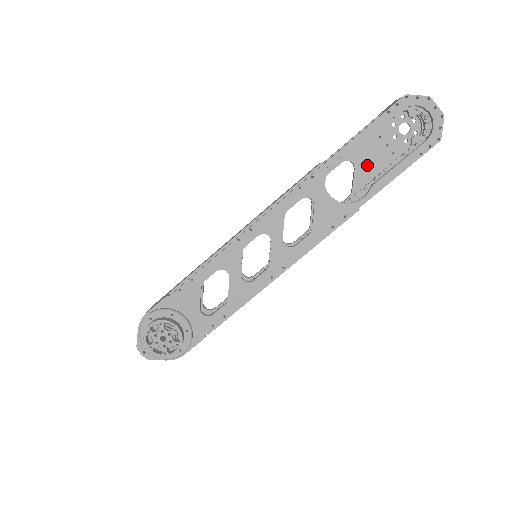
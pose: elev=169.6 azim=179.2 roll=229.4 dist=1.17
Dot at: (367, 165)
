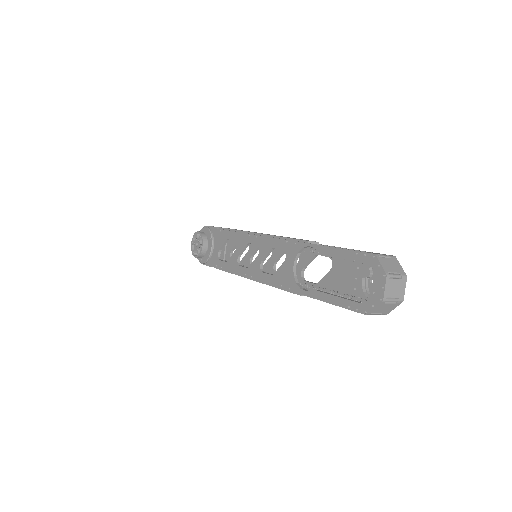
Dot at: (337, 277)
